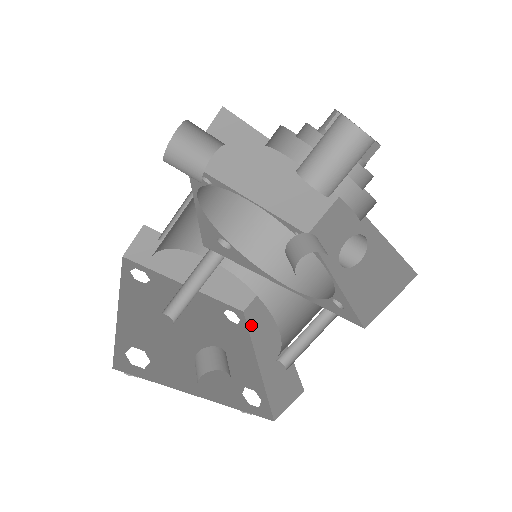
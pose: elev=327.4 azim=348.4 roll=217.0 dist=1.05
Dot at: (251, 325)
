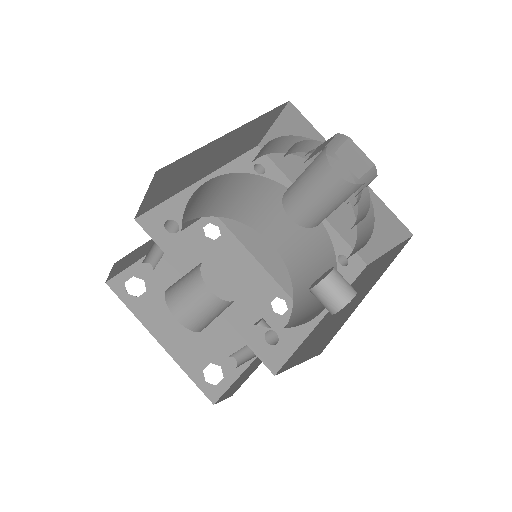
Dot at: (231, 227)
